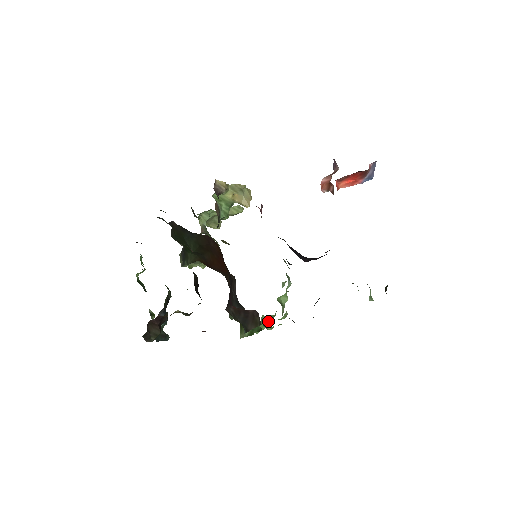
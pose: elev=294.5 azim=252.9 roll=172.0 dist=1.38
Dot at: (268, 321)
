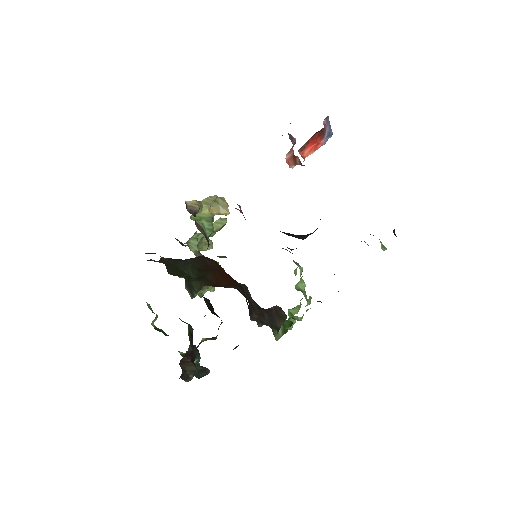
Dot at: (296, 313)
